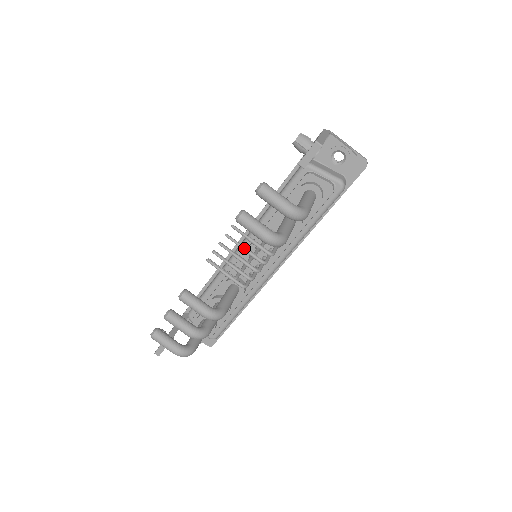
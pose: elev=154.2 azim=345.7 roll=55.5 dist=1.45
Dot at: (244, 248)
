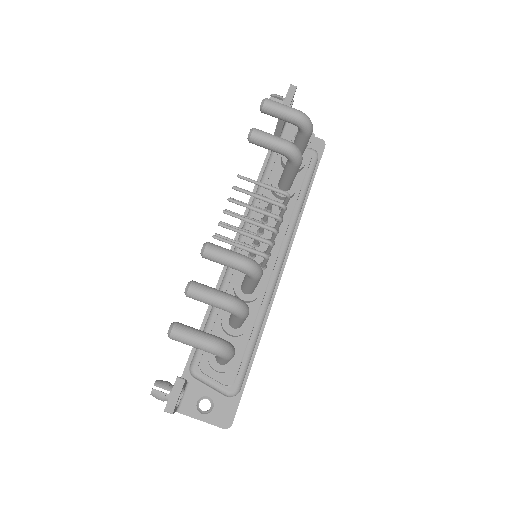
Dot at: (253, 206)
